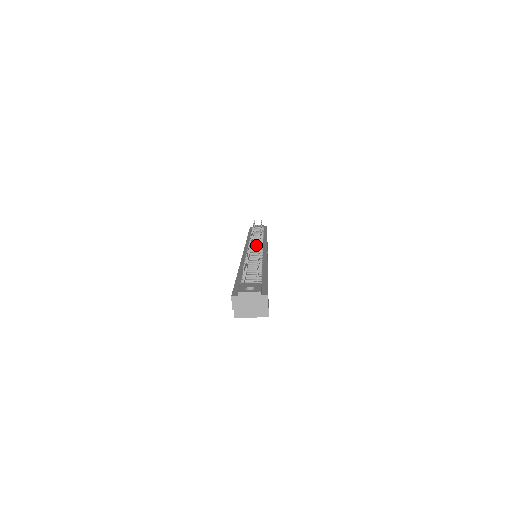
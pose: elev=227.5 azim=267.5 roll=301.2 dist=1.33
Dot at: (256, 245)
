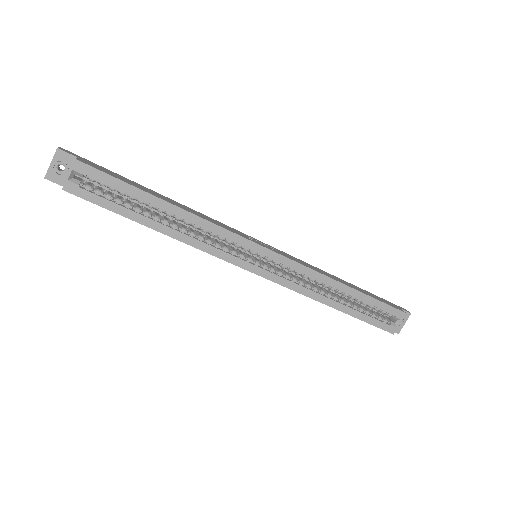
Dot at: occluded
